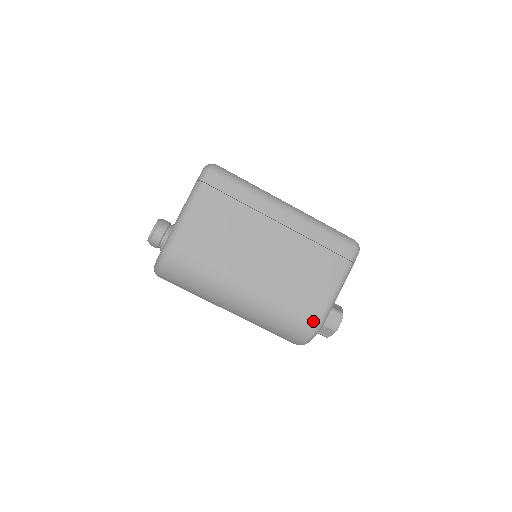
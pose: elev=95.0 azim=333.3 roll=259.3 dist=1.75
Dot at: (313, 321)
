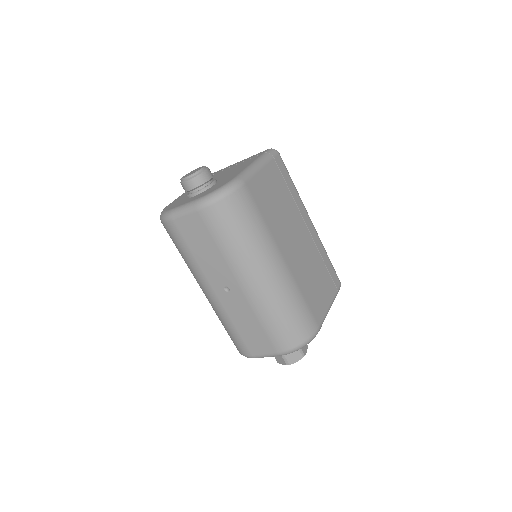
Dot at: (315, 325)
